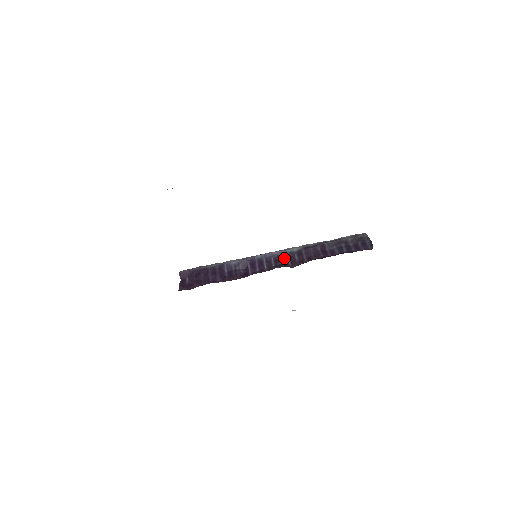
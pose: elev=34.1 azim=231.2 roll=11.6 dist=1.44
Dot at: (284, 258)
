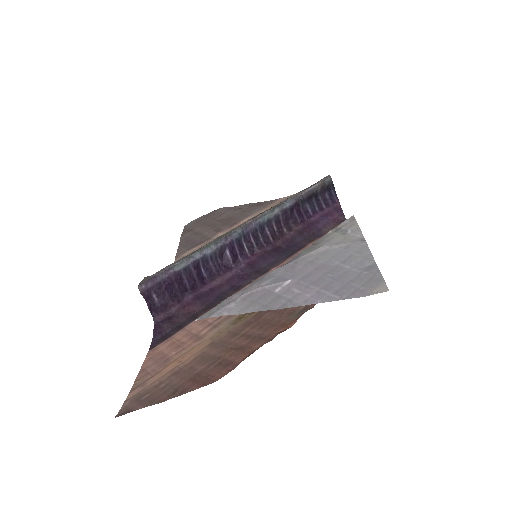
Dot at: (263, 231)
